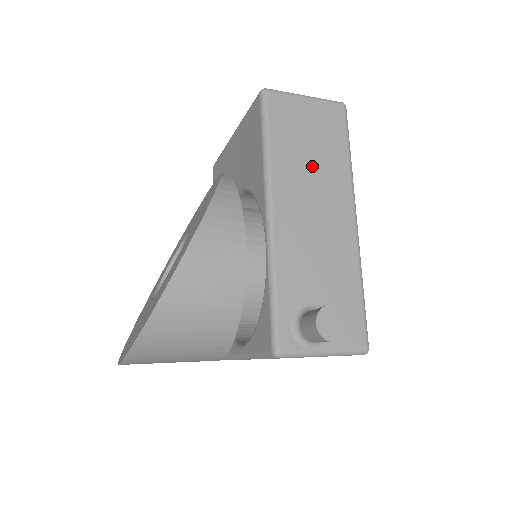
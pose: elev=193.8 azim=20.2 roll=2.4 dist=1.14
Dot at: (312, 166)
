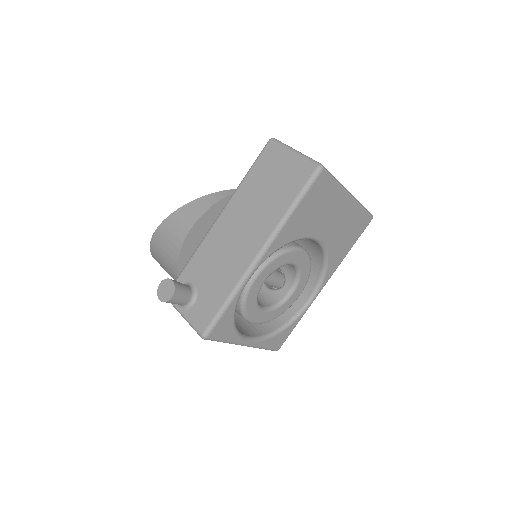
Dot at: (259, 202)
